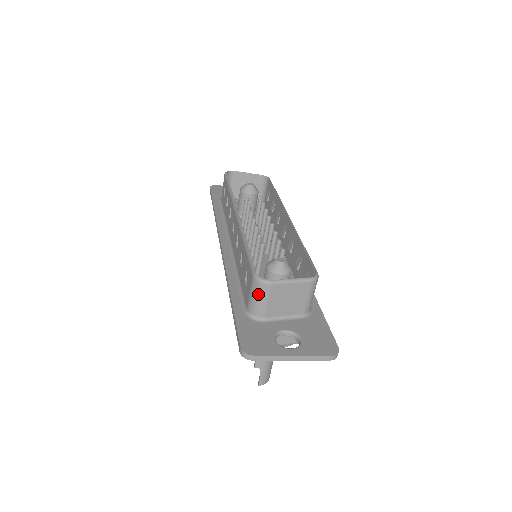
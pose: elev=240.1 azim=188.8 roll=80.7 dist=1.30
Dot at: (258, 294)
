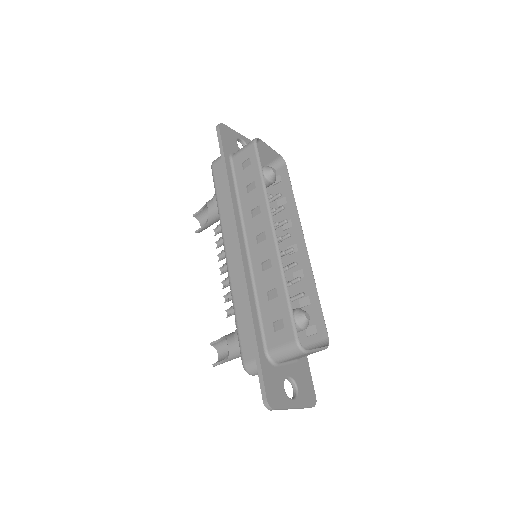
Dot at: (291, 354)
